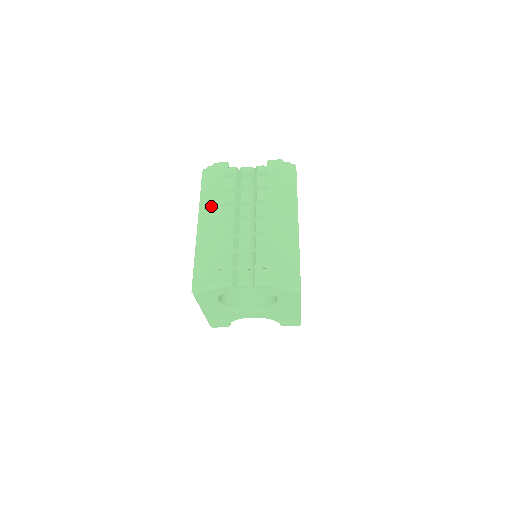
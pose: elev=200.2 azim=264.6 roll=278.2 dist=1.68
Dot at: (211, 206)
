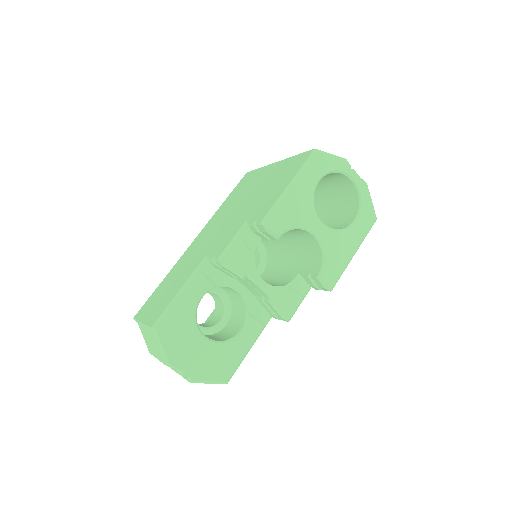
Dot at: occluded
